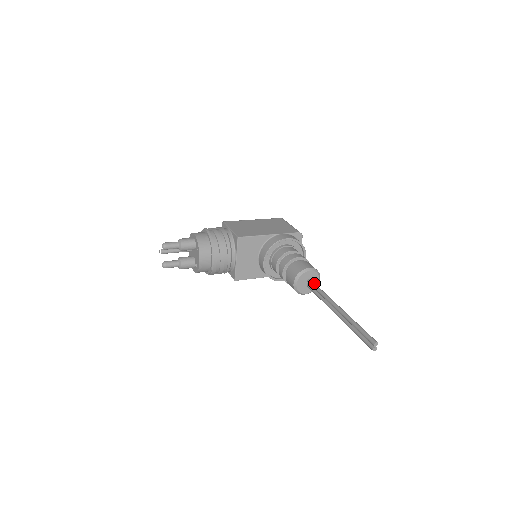
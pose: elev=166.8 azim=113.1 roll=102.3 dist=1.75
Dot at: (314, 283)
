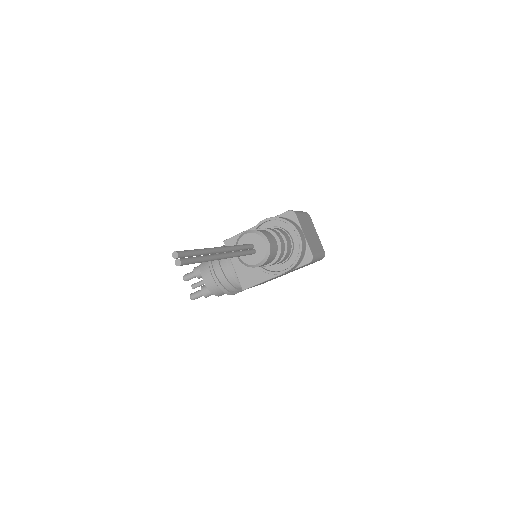
Dot at: (245, 244)
